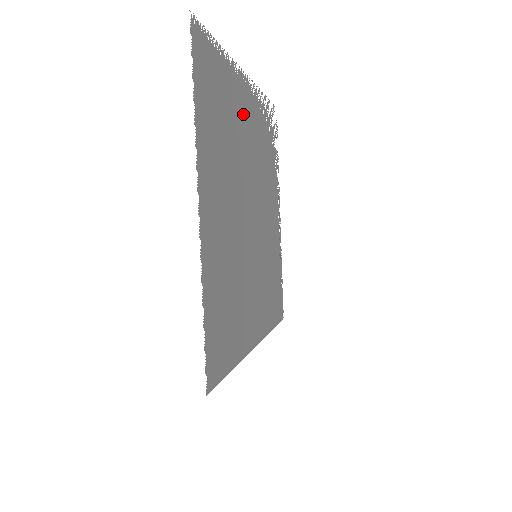
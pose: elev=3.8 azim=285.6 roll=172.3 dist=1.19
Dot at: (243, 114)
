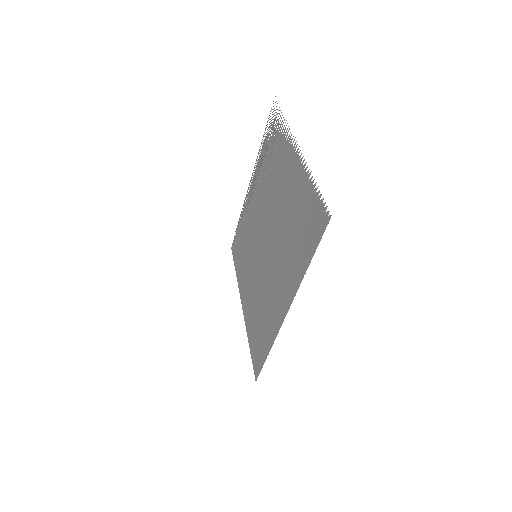
Dot at: (290, 183)
